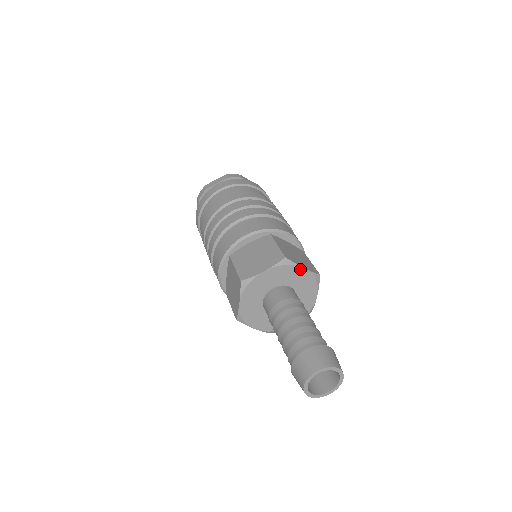
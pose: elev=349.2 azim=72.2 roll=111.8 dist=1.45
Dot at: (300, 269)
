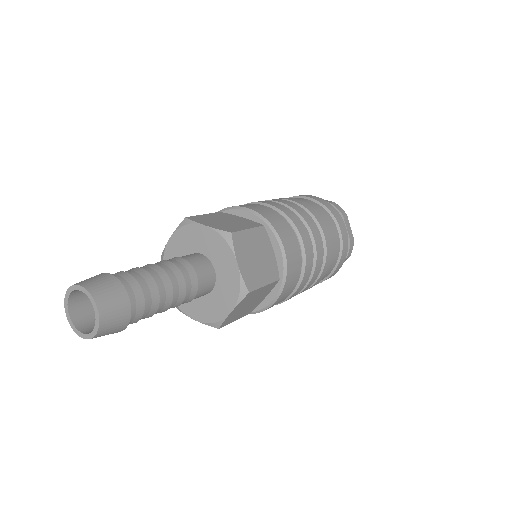
Dot at: (201, 227)
